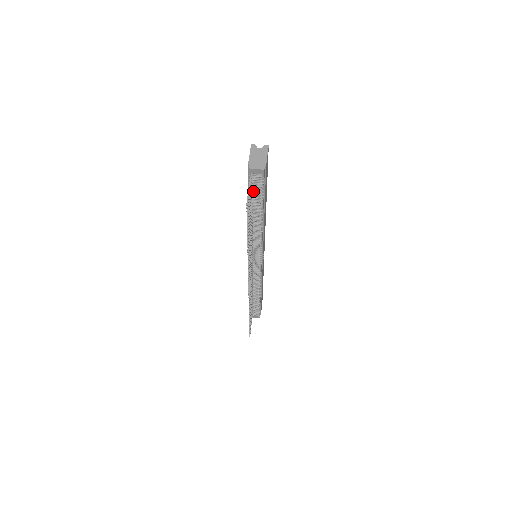
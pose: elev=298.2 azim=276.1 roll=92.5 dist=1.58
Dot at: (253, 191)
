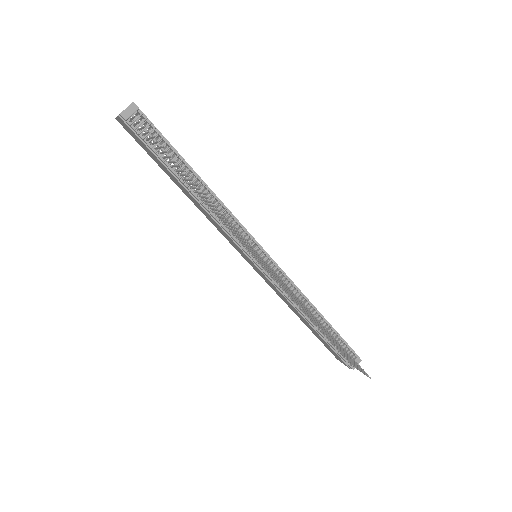
Dot at: occluded
